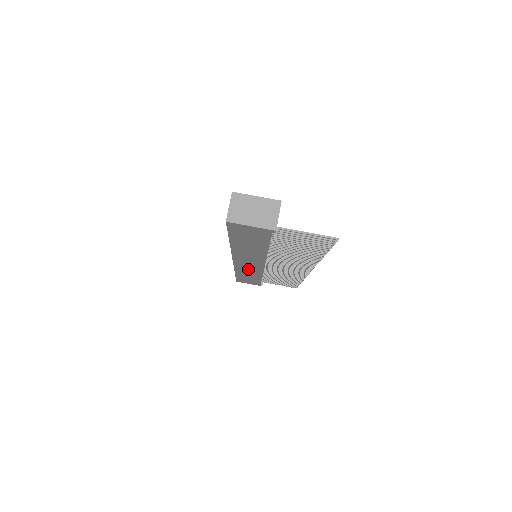
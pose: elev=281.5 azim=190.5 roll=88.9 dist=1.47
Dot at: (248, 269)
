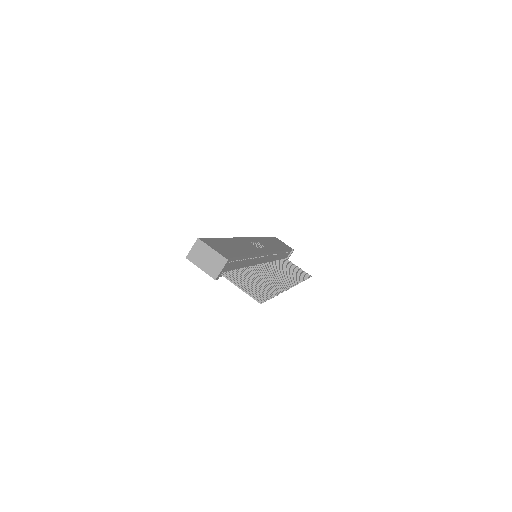
Dot at: occluded
